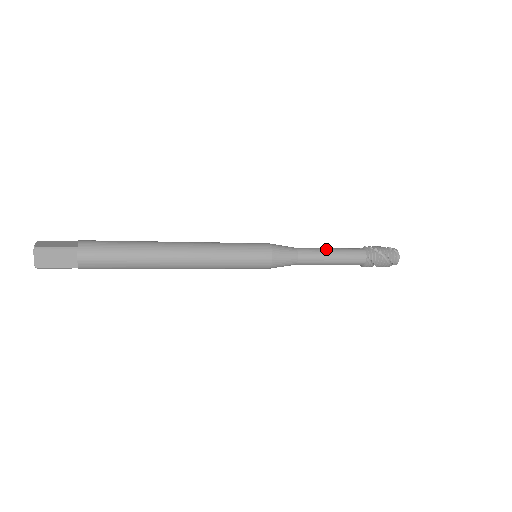
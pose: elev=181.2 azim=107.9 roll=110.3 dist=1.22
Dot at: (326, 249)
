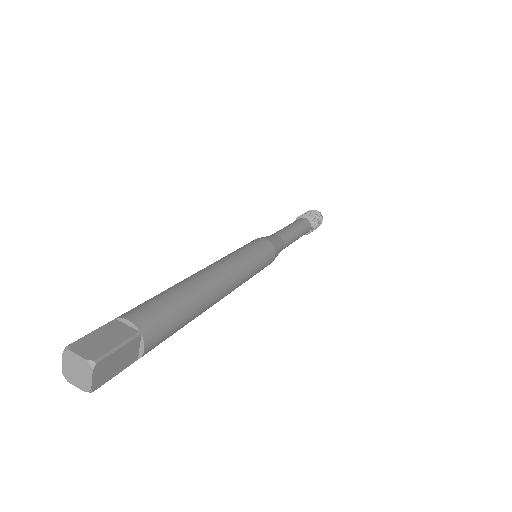
Dot at: (292, 228)
